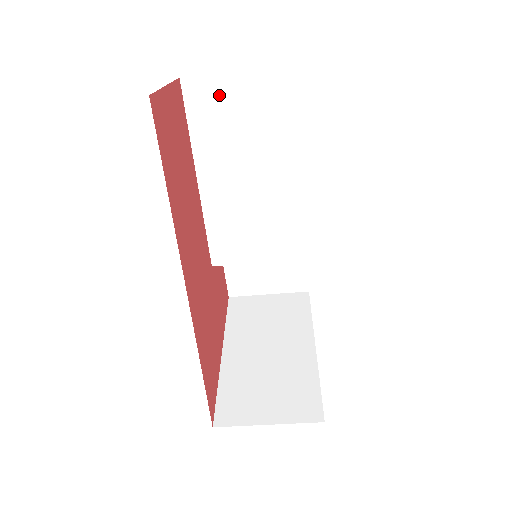
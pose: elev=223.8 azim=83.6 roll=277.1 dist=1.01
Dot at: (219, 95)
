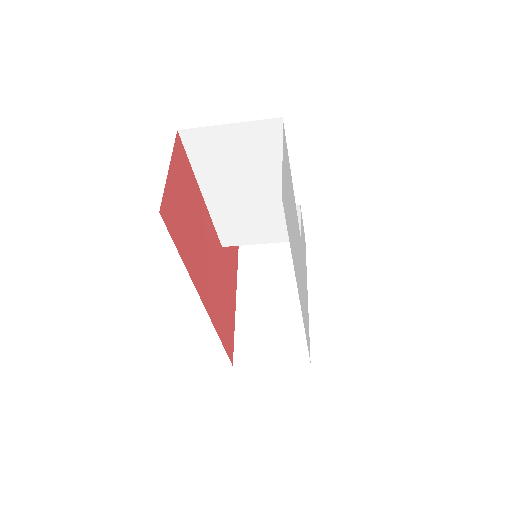
Dot at: (214, 141)
